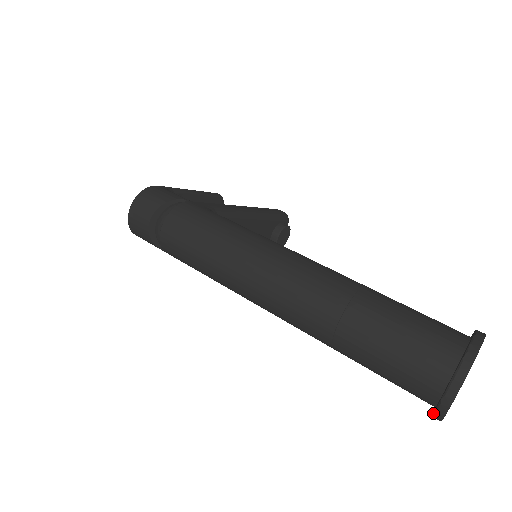
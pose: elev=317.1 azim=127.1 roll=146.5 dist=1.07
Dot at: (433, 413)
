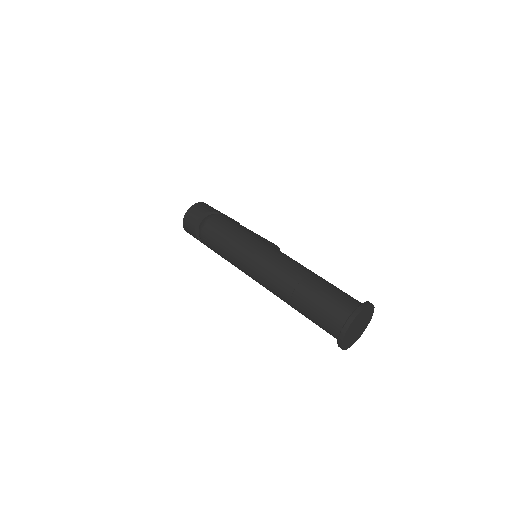
Dot at: (337, 340)
